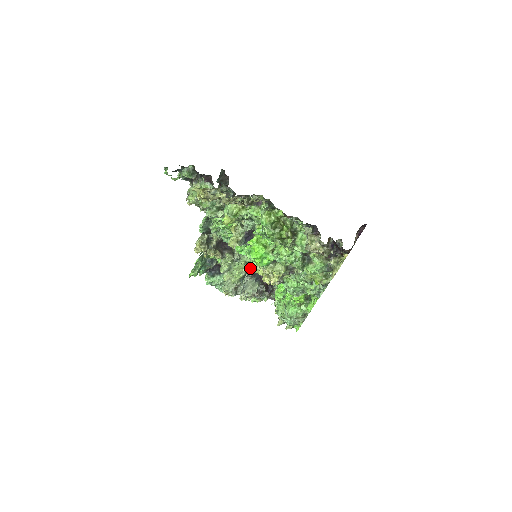
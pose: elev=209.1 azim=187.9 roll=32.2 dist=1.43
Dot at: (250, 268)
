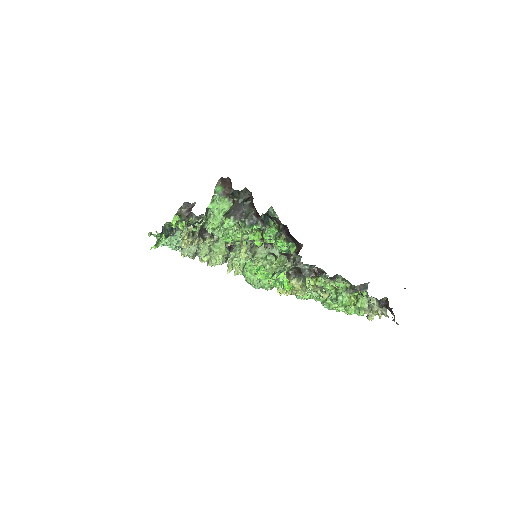
Dot at: occluded
